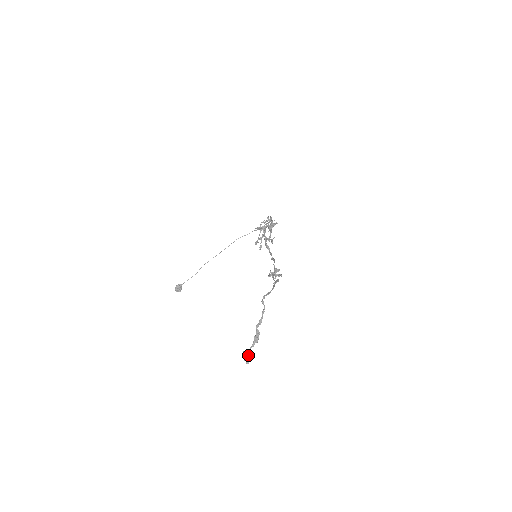
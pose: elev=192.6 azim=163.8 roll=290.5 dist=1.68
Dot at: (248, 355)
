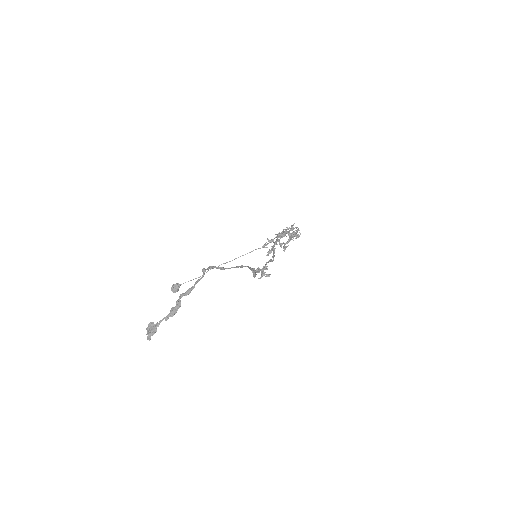
Dot at: (153, 328)
